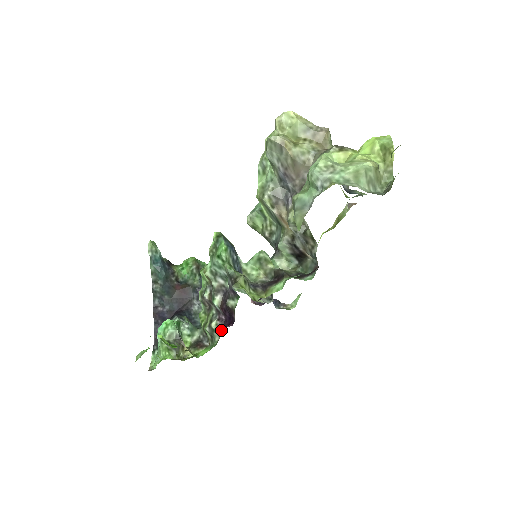
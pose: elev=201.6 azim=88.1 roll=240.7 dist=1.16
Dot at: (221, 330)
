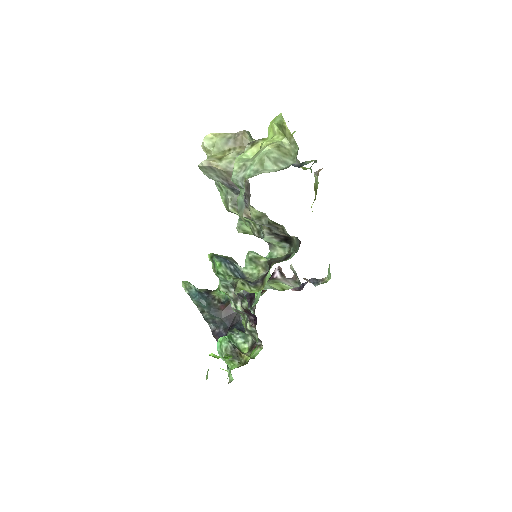
Dot at: occluded
